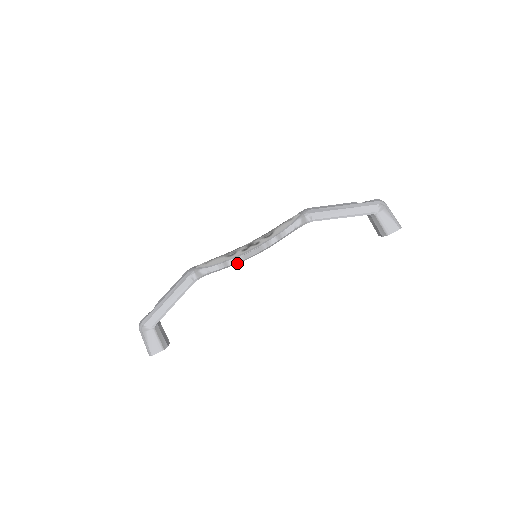
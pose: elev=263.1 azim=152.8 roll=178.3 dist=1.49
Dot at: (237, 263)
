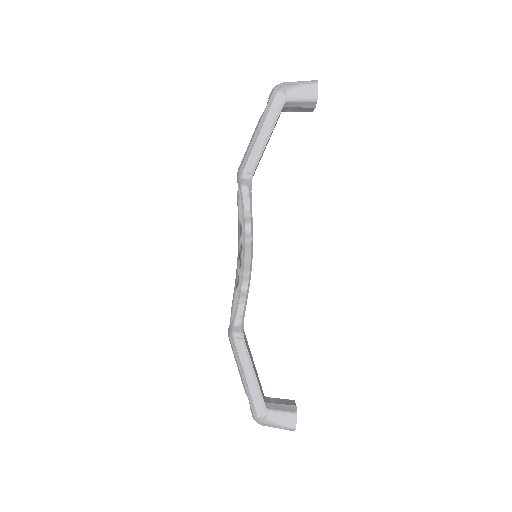
Dot at: (249, 282)
